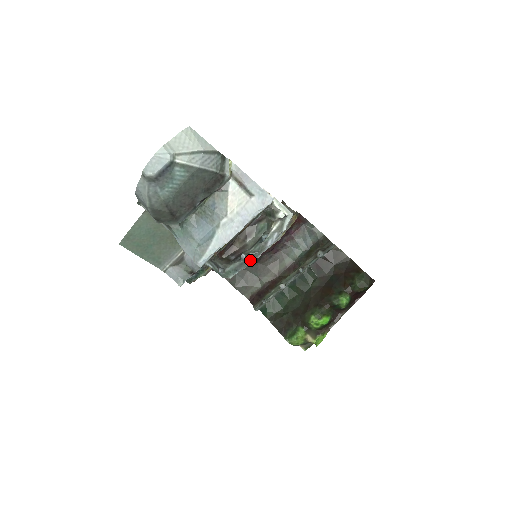
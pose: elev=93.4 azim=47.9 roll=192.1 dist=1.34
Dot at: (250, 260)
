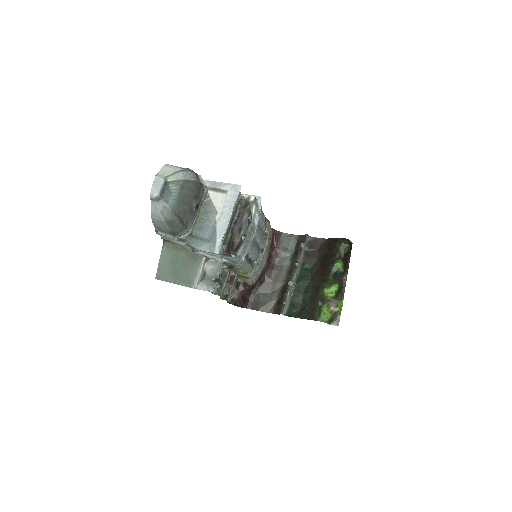
Dot at: (250, 241)
